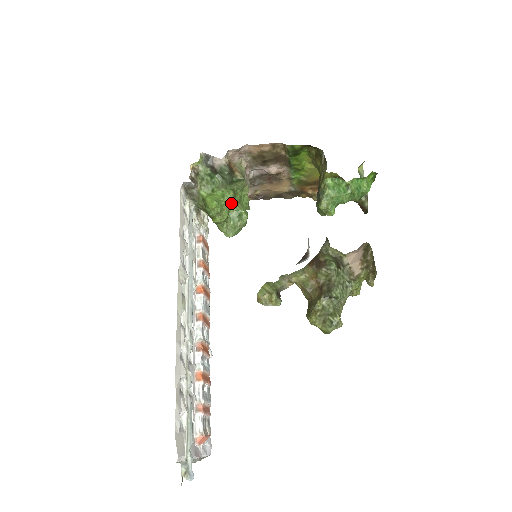
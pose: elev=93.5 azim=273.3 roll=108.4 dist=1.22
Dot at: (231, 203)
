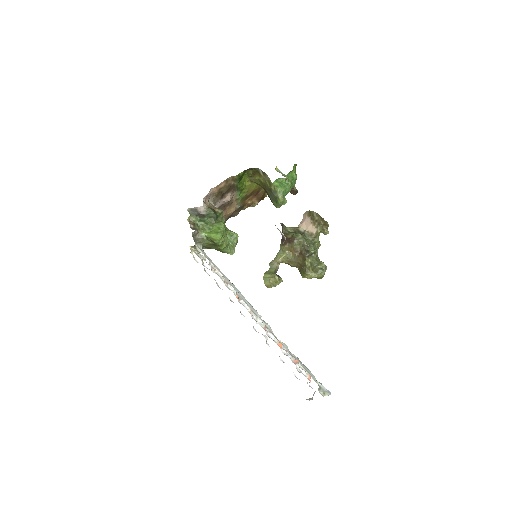
Dot at: (225, 230)
